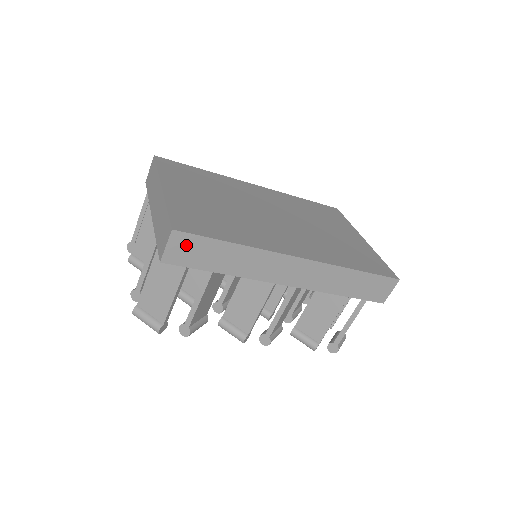
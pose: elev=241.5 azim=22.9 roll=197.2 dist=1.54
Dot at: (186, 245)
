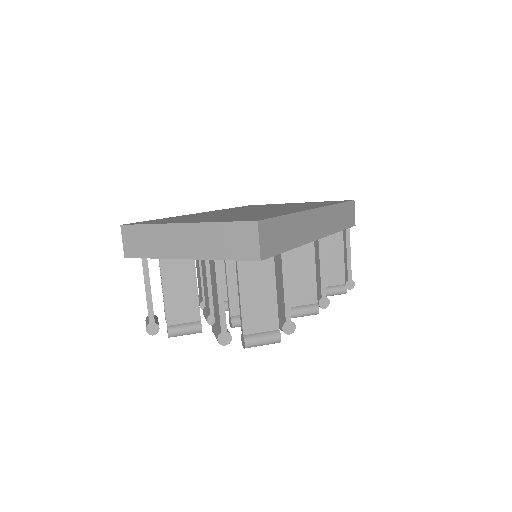
Dot at: (268, 233)
